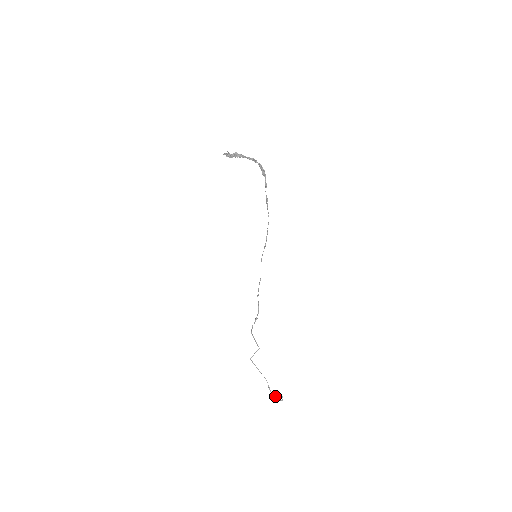
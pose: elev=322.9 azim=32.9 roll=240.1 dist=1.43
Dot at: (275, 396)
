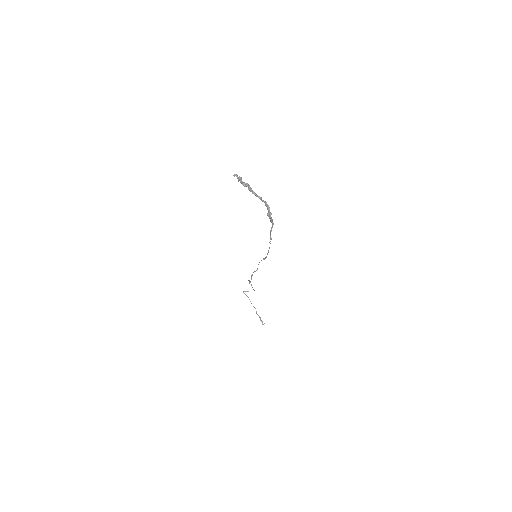
Dot at: (260, 317)
